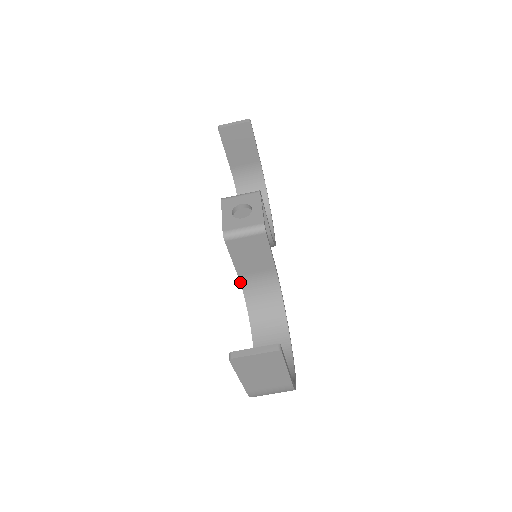
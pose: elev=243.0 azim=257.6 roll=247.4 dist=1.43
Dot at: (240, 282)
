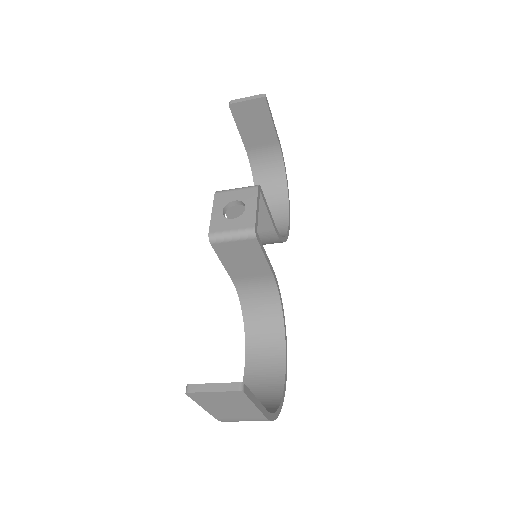
Dot at: (234, 285)
